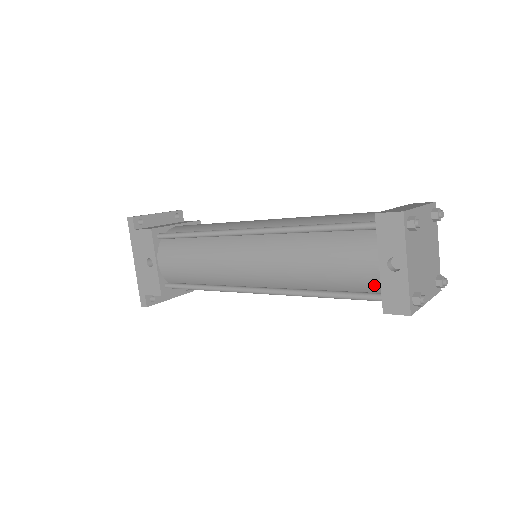
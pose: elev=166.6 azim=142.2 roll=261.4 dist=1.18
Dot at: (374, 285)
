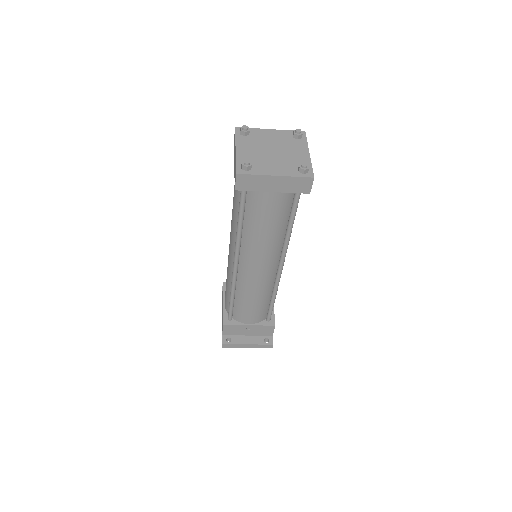
Dot at: occluded
